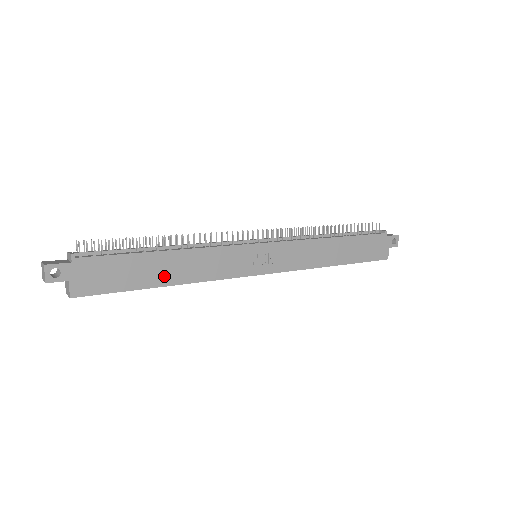
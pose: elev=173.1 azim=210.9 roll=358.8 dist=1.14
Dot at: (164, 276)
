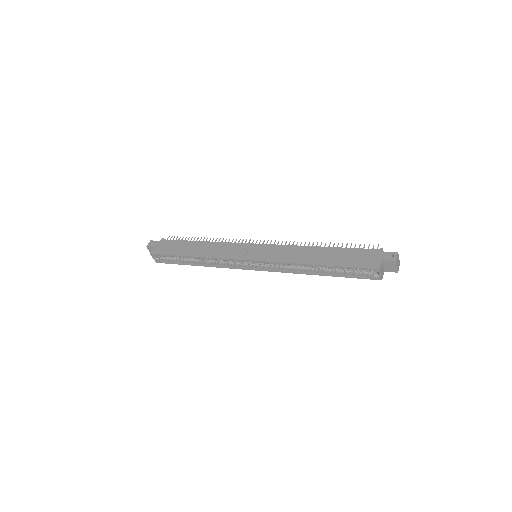
Dot at: (193, 252)
